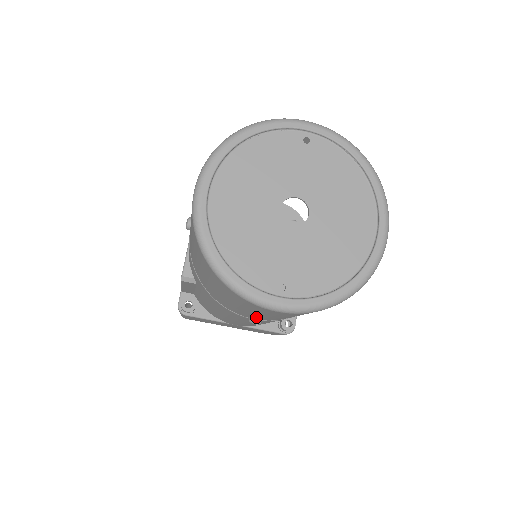
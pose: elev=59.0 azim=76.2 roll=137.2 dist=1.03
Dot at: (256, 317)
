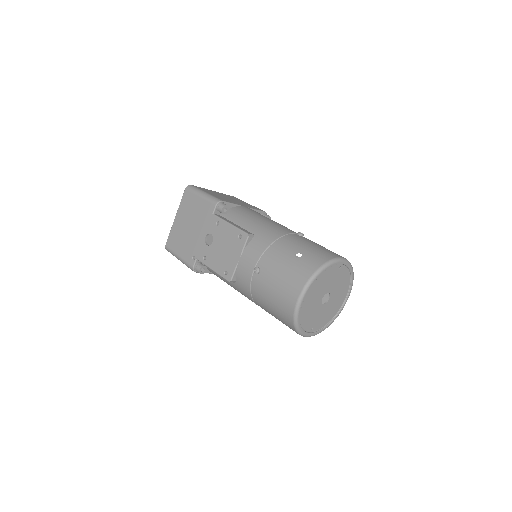
Dot at: occluded
